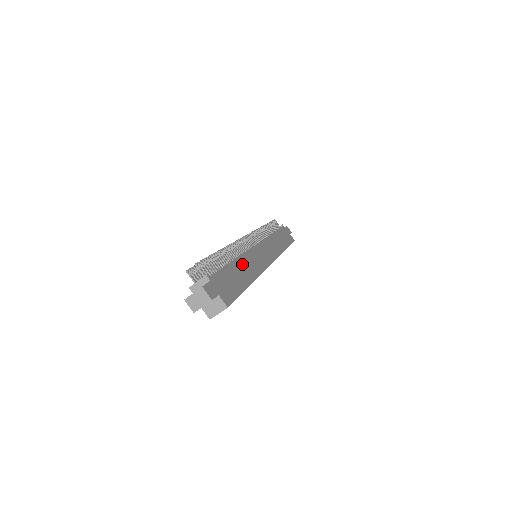
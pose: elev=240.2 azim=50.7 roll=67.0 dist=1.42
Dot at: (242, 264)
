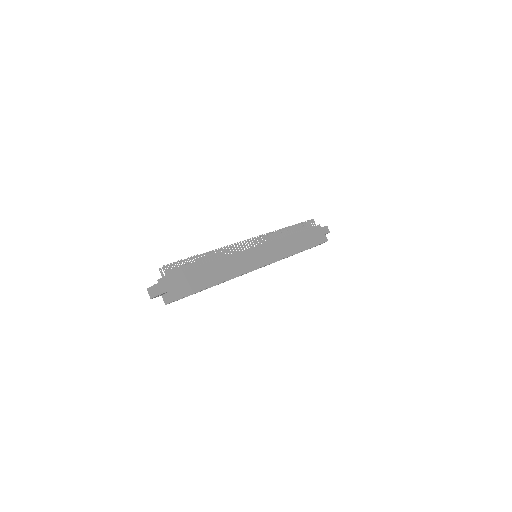
Dot at: (220, 266)
